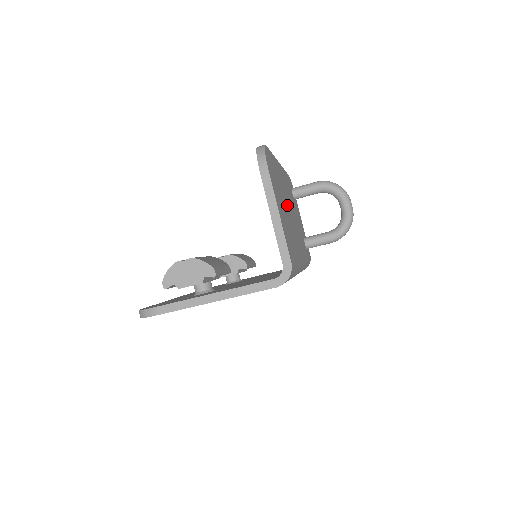
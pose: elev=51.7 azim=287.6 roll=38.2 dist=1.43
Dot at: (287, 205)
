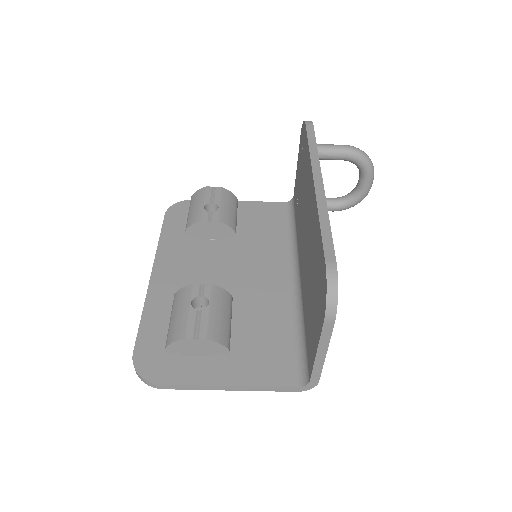
Dot at: occluded
